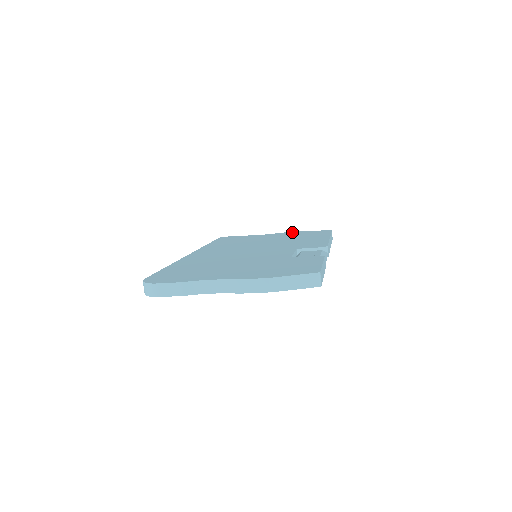
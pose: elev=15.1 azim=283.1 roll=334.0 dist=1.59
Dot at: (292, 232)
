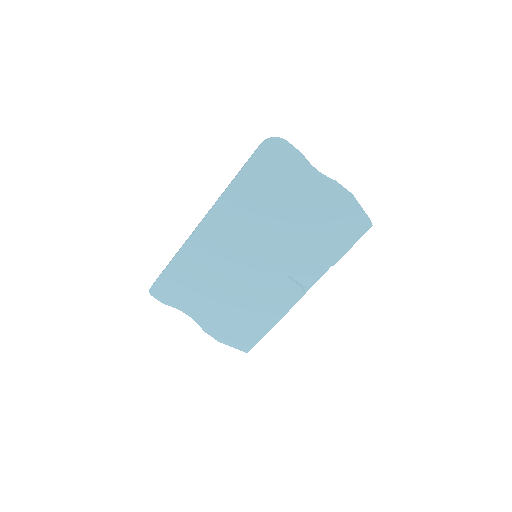
Dot at: occluded
